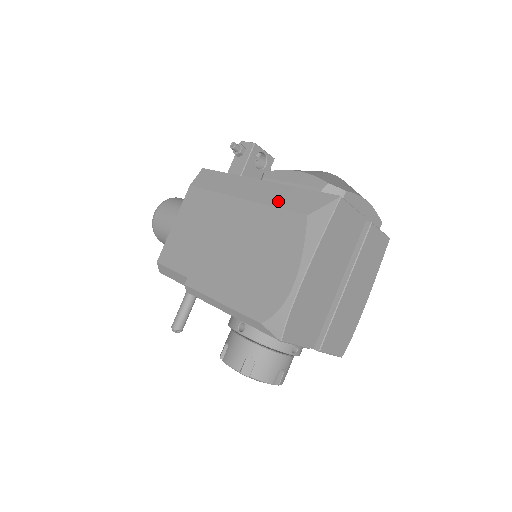
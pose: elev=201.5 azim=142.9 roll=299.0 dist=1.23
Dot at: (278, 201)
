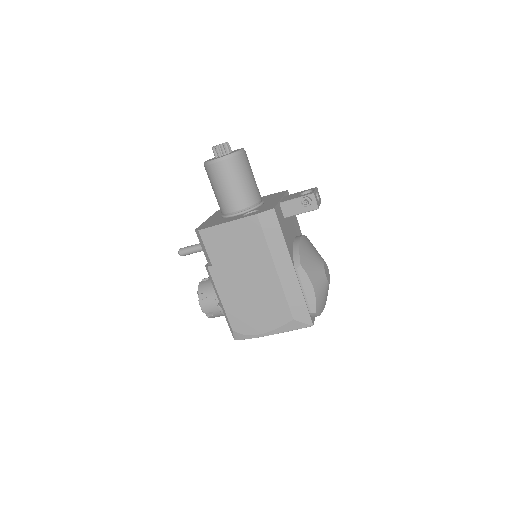
Dot at: (290, 295)
